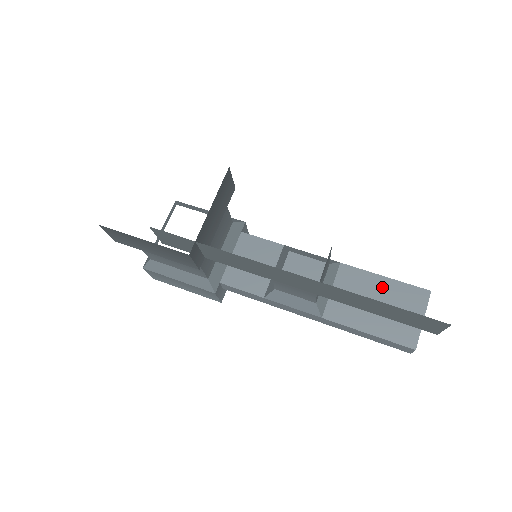
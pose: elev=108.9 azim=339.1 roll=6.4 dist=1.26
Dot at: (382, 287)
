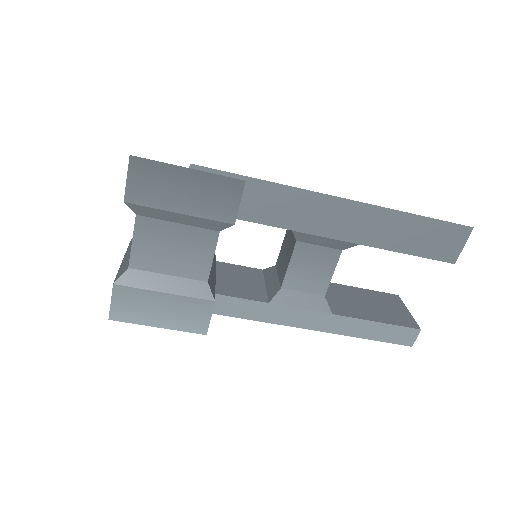
Dot at: (363, 294)
